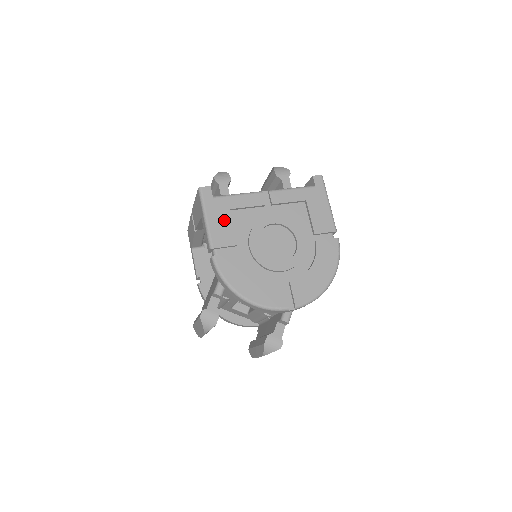
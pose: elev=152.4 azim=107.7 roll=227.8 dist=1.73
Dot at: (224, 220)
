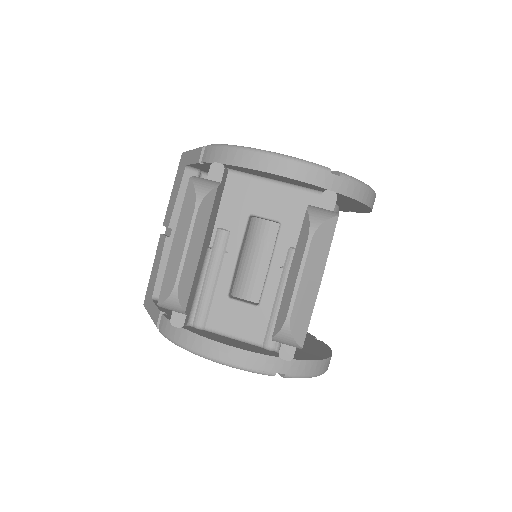
Dot at: occluded
